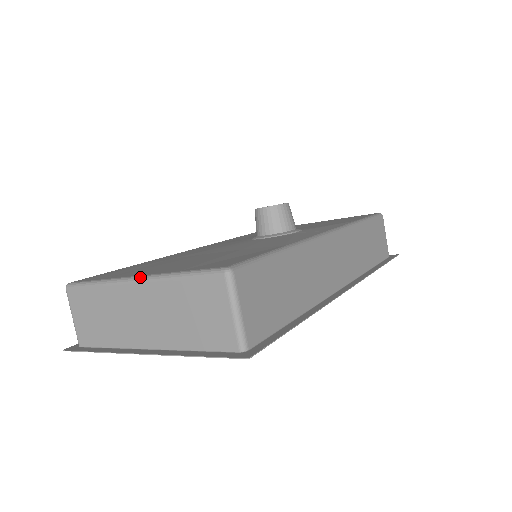
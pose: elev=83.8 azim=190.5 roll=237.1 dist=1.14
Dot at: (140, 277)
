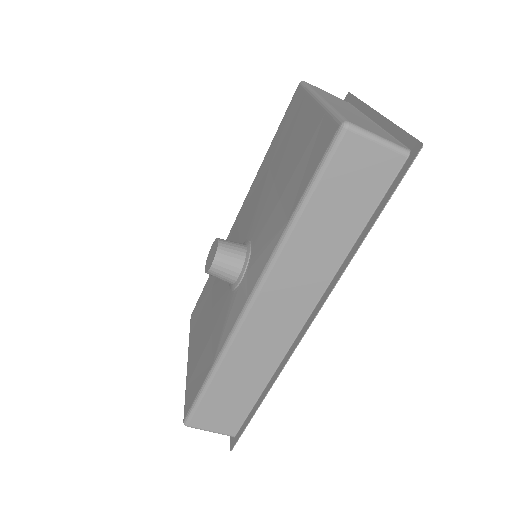
Dot at: (187, 366)
